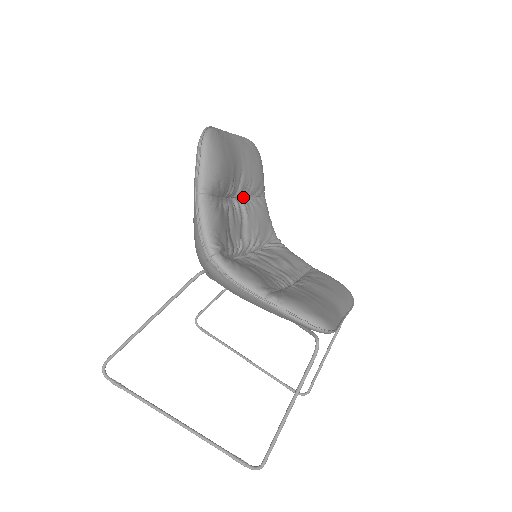
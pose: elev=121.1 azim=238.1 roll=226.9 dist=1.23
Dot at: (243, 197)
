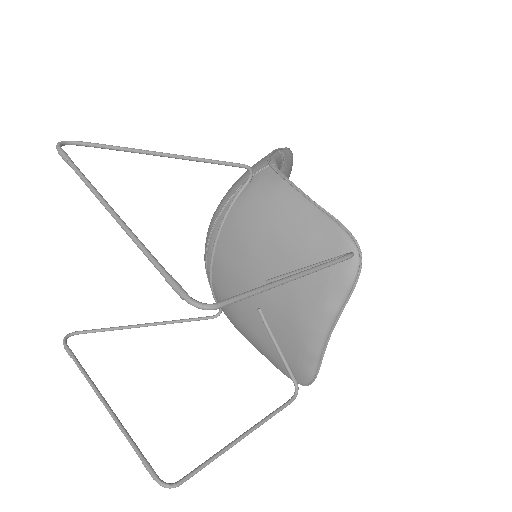
Dot at: occluded
